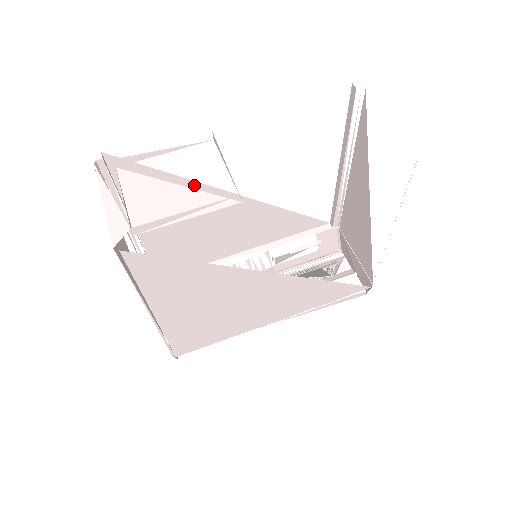
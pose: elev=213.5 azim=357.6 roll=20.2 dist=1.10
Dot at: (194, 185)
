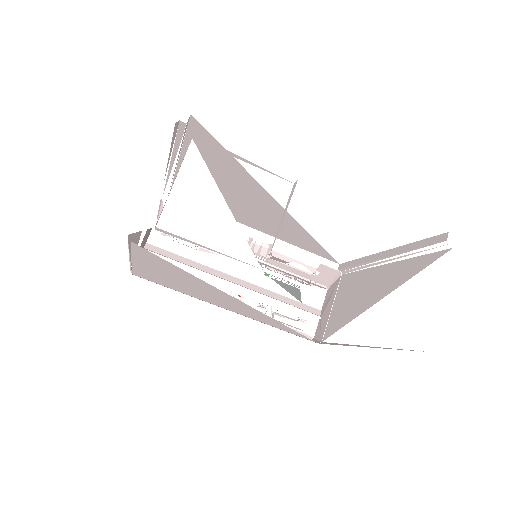
Dot at: (252, 180)
